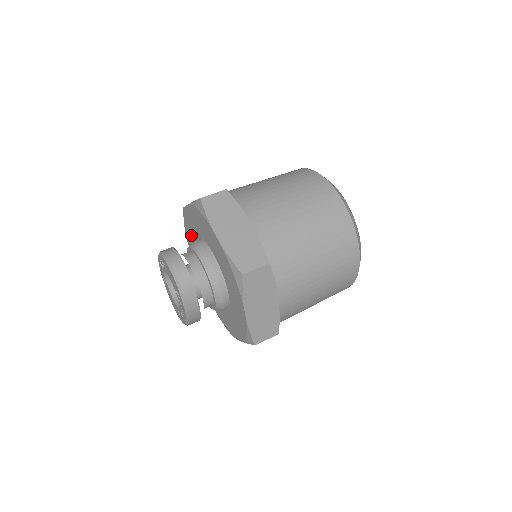
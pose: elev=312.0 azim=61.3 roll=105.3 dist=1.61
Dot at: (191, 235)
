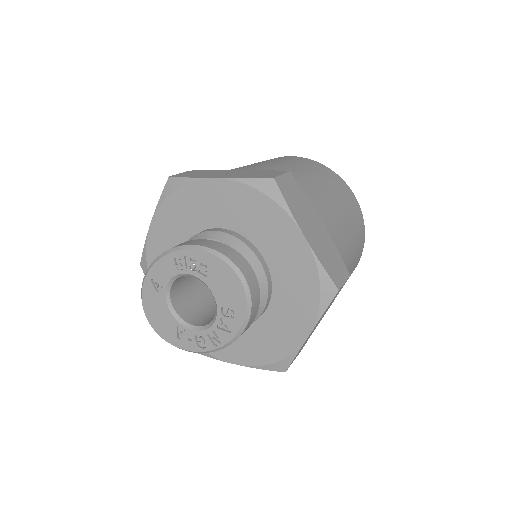
Dot at: (183, 219)
